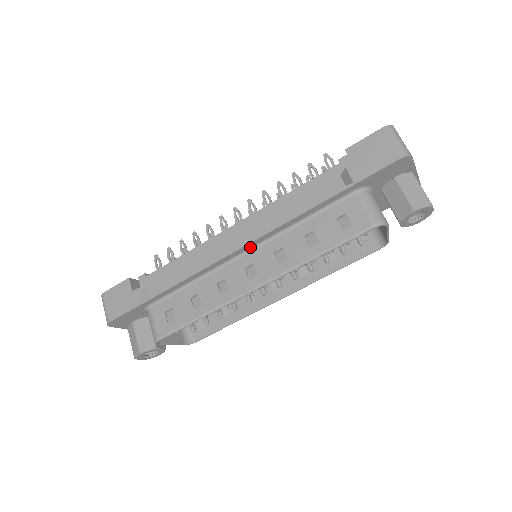
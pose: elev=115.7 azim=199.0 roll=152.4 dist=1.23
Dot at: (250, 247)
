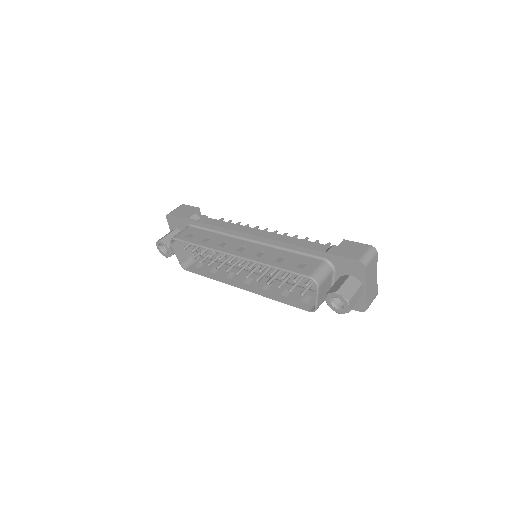
Dot at: (255, 240)
